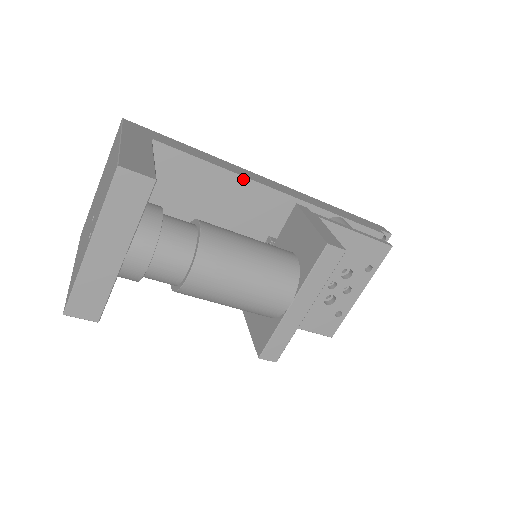
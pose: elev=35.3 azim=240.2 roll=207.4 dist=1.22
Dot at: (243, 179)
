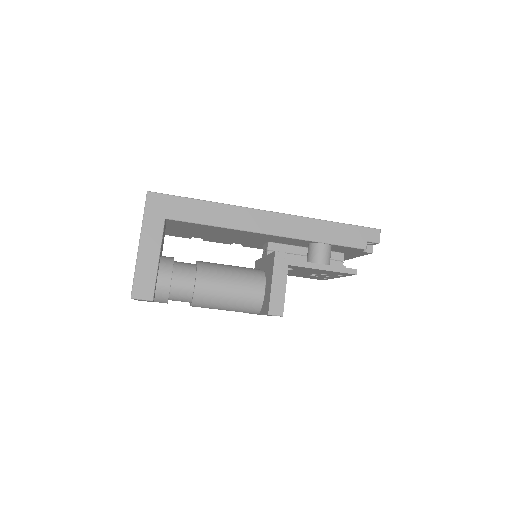
Dot at: (237, 230)
